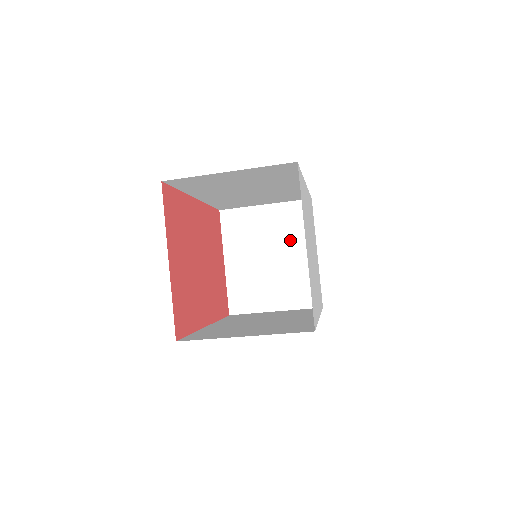
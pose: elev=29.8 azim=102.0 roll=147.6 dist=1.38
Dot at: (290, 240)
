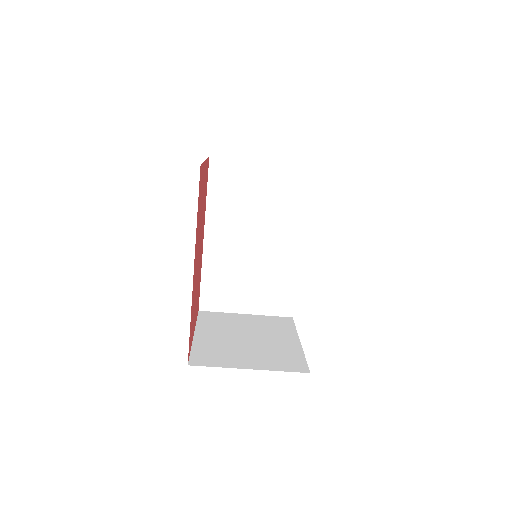
Dot at: (271, 332)
